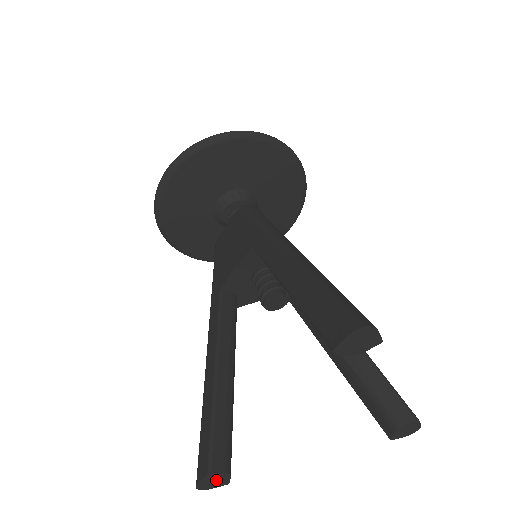
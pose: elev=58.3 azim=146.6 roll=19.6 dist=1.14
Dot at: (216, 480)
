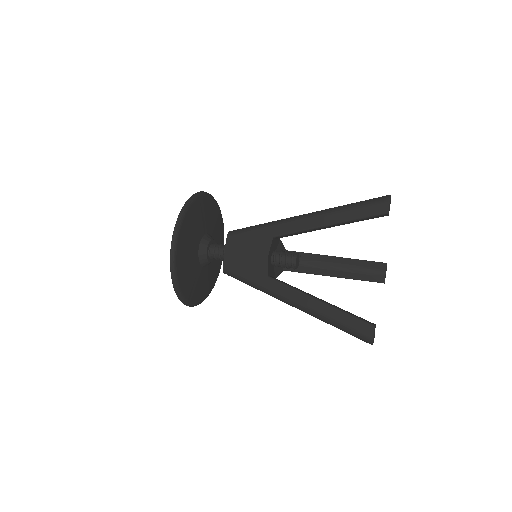
Dot at: (374, 333)
